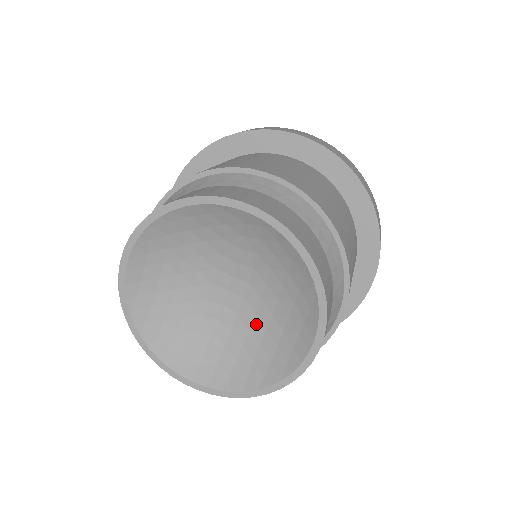
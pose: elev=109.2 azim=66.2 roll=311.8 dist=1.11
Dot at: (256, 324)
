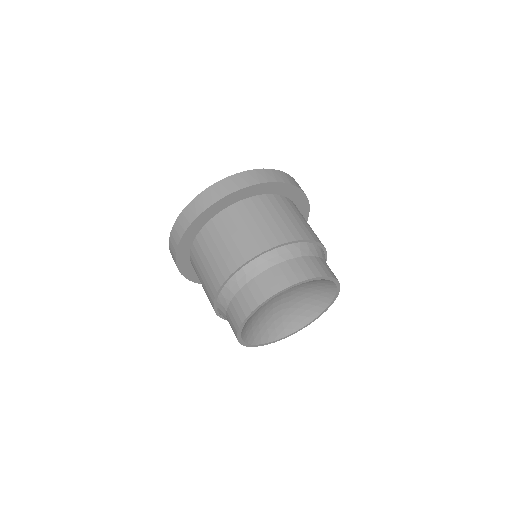
Dot at: (301, 299)
